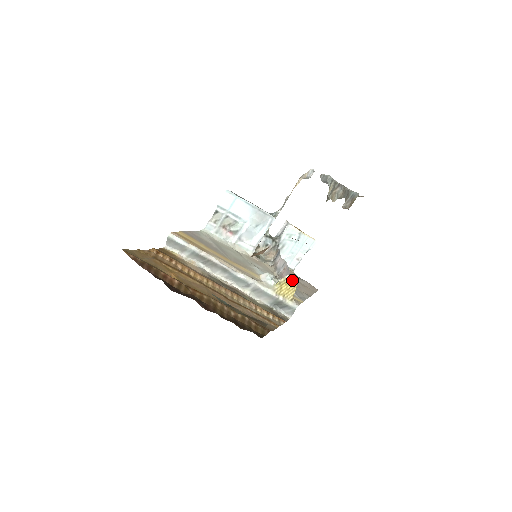
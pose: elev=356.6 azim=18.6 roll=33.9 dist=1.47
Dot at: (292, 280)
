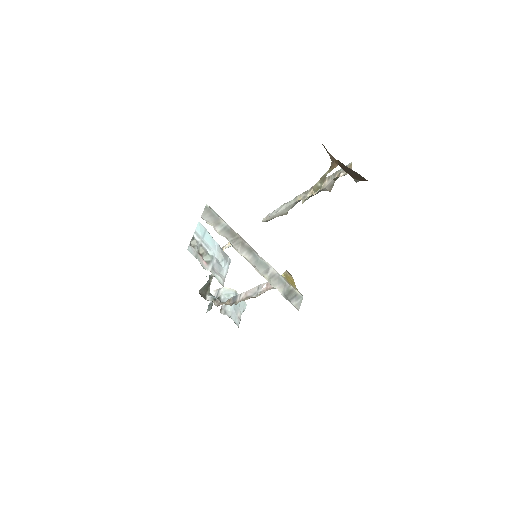
Dot at: (289, 275)
